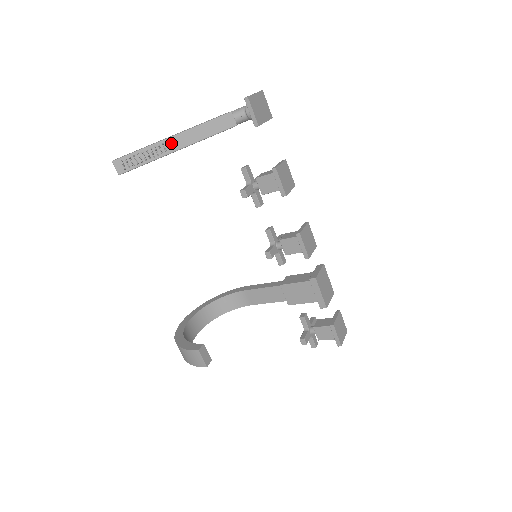
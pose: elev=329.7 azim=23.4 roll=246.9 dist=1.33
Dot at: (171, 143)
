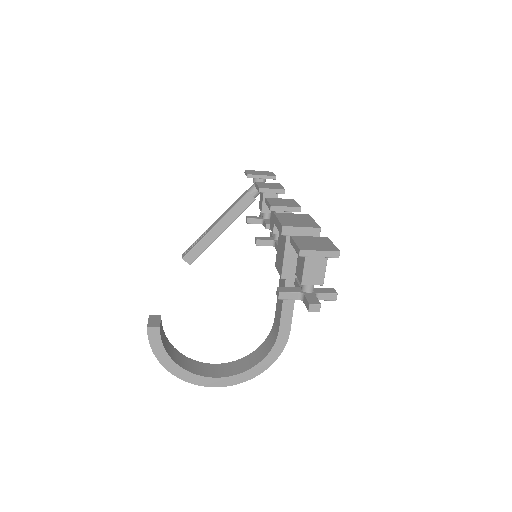
Dot at: (212, 226)
